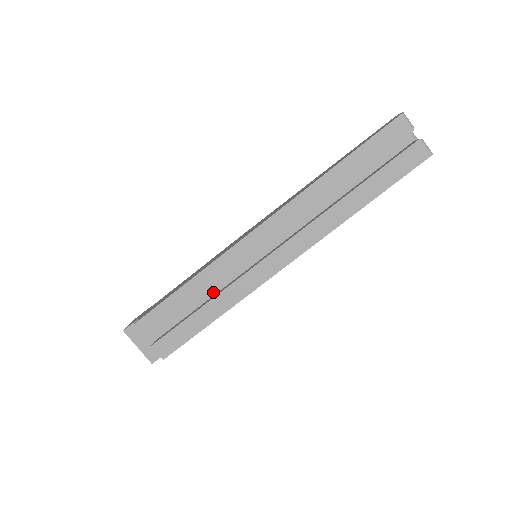
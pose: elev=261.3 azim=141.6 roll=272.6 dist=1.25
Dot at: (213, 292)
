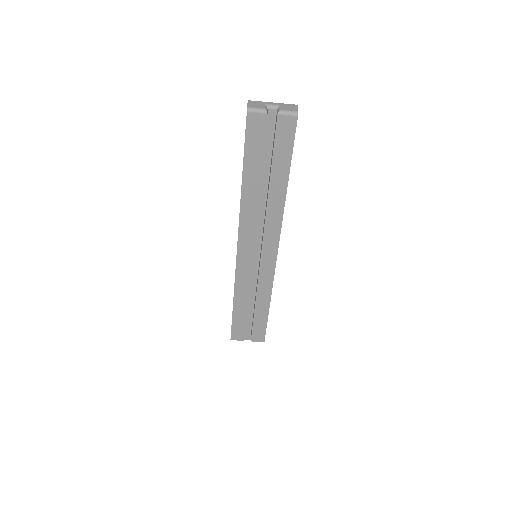
Dot at: (253, 293)
